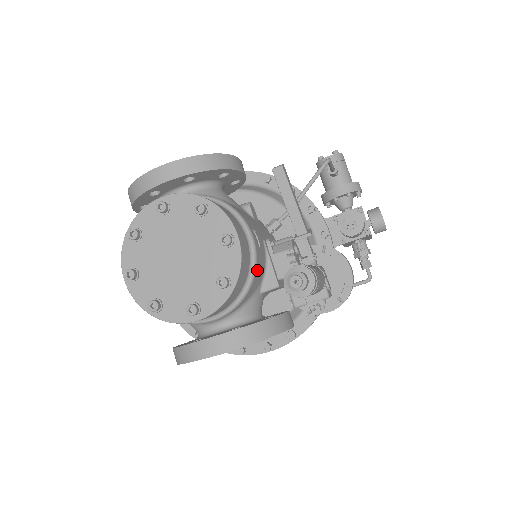
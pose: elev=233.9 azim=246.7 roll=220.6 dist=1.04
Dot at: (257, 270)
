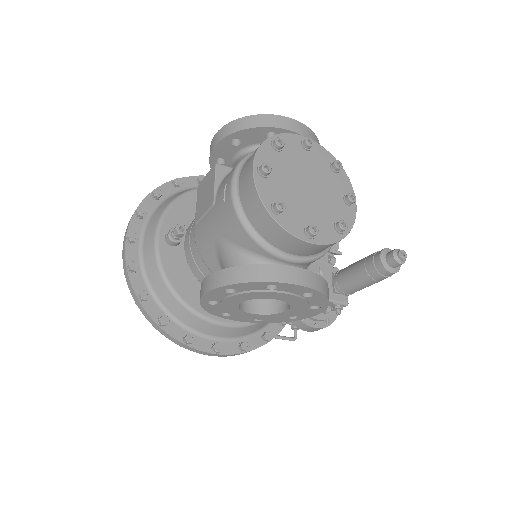
Dot at: occluded
